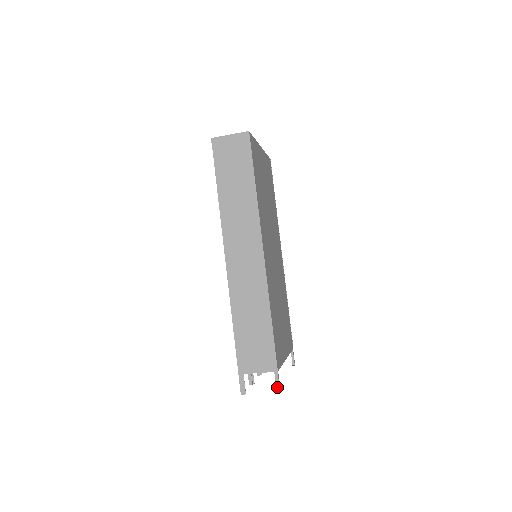
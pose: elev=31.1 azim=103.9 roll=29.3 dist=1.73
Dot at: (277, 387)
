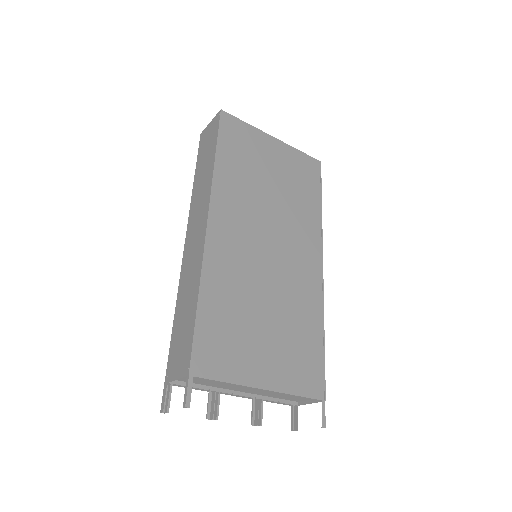
Dot at: (184, 399)
